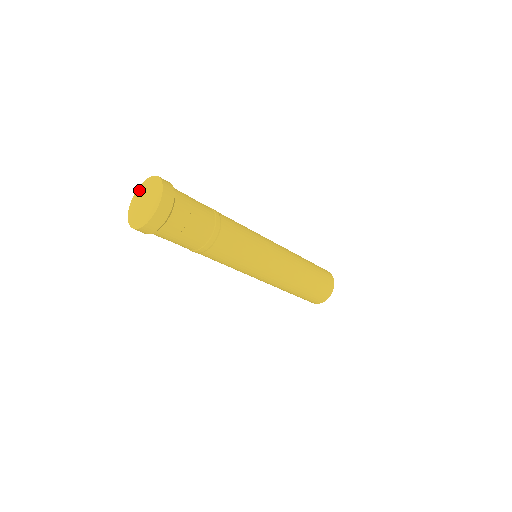
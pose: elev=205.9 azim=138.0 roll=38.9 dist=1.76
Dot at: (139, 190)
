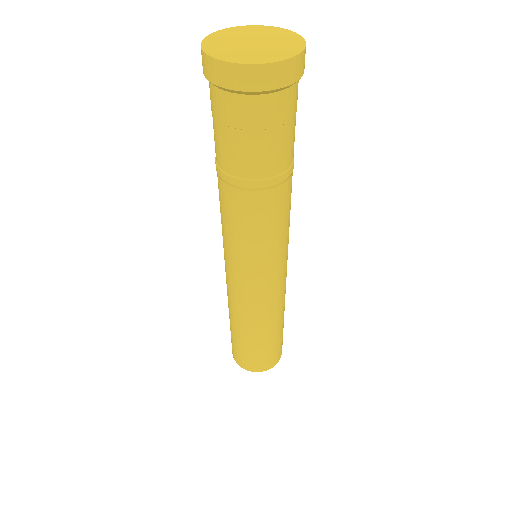
Dot at: (214, 37)
